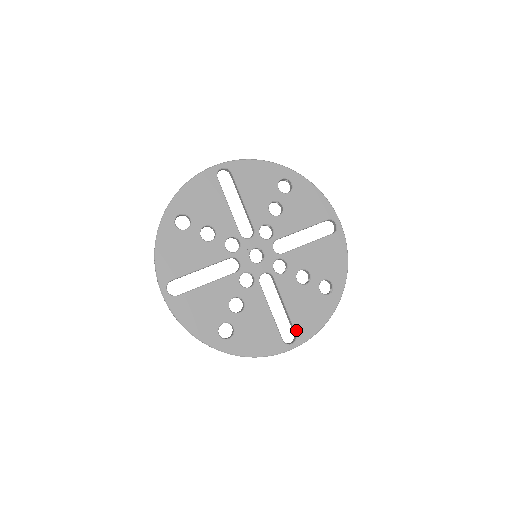
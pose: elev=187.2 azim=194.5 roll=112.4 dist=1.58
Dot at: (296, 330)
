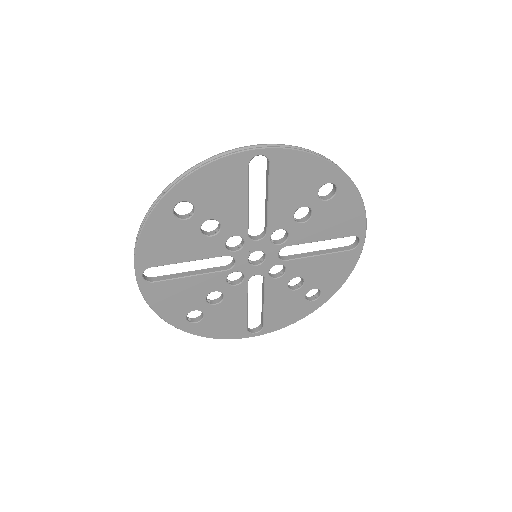
Dot at: (264, 324)
